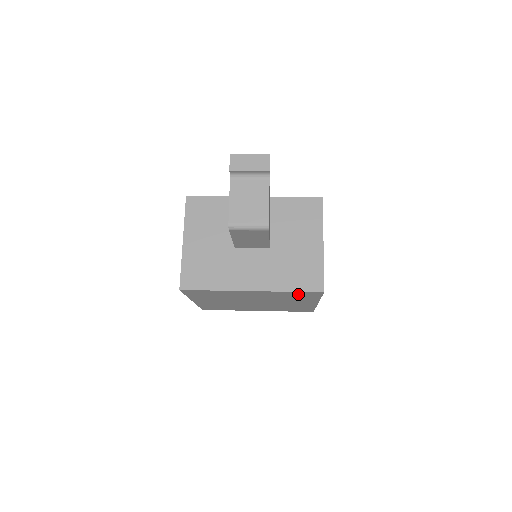
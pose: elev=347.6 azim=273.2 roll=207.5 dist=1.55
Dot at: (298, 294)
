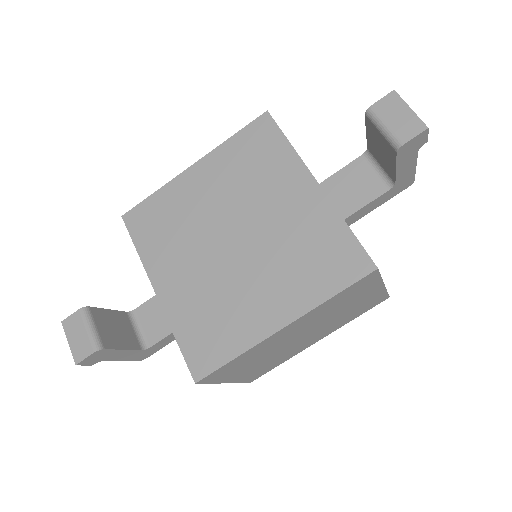
Dot at: occluded
